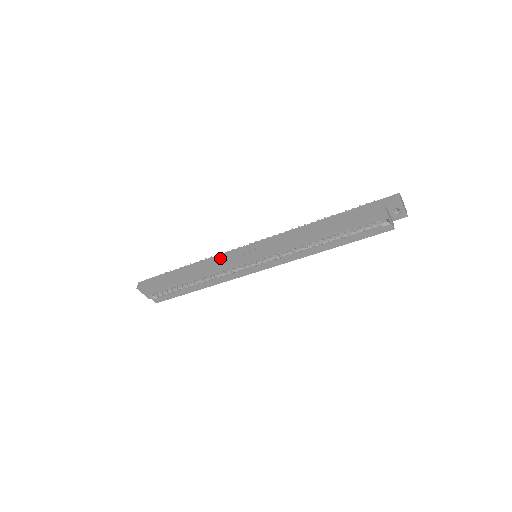
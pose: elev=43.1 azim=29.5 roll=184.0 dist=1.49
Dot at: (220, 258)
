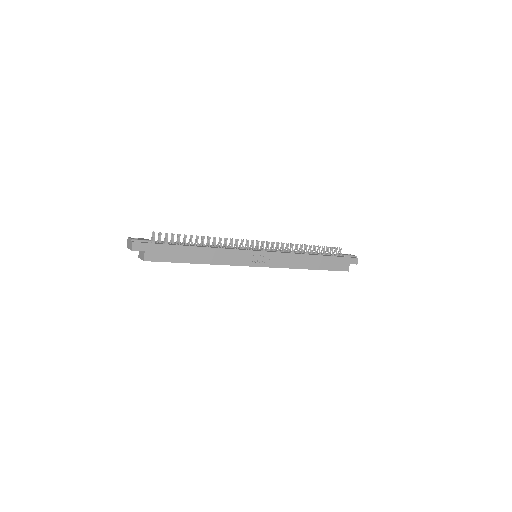
Dot at: (233, 254)
